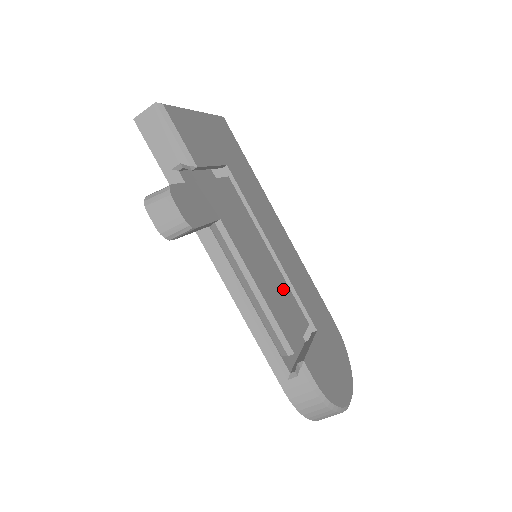
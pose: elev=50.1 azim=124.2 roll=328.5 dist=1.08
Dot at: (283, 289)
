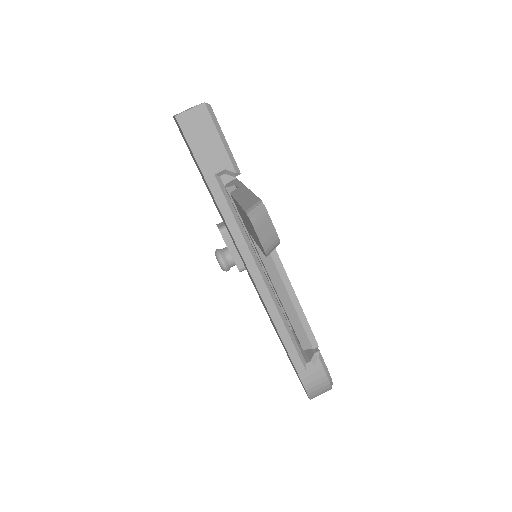
Dot at: occluded
